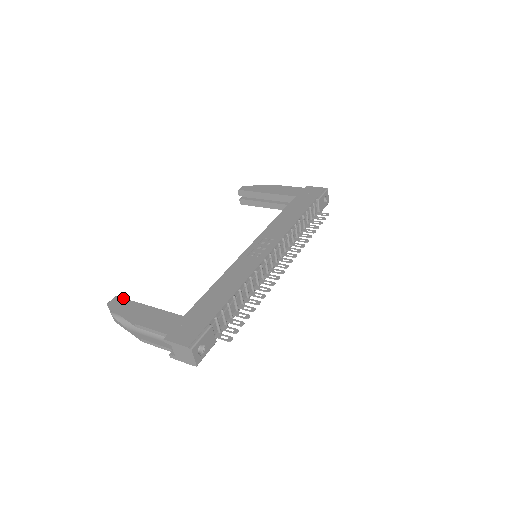
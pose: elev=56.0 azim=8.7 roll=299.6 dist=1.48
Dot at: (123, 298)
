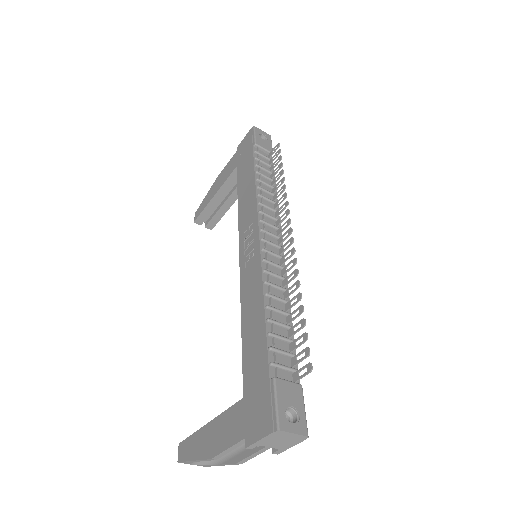
Dot at: (185, 439)
